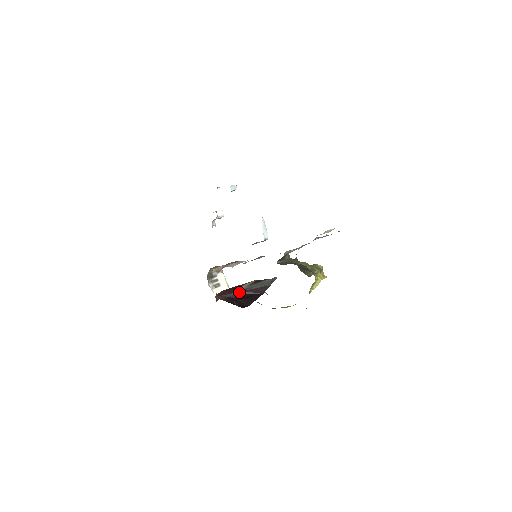
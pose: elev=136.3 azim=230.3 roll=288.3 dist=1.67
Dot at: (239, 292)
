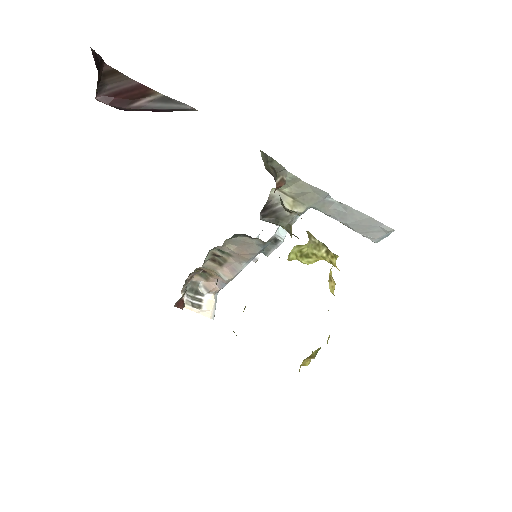
Dot at: (134, 109)
